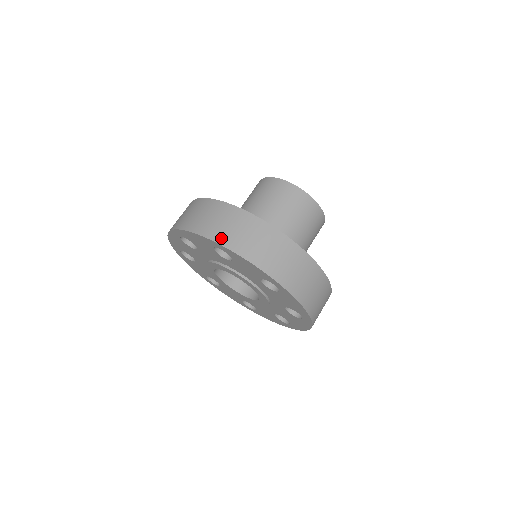
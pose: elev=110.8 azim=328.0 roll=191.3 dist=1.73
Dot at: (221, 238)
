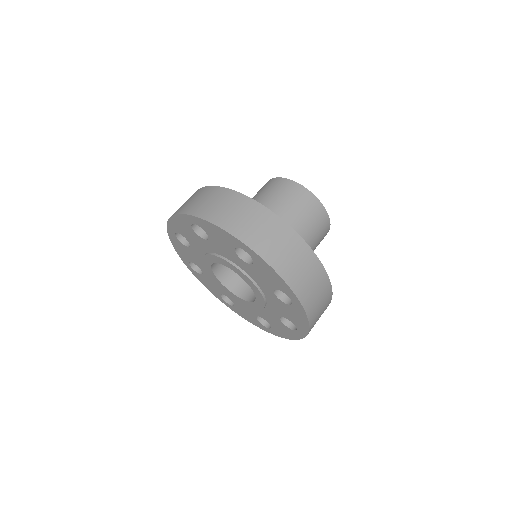
Dot at: (252, 241)
